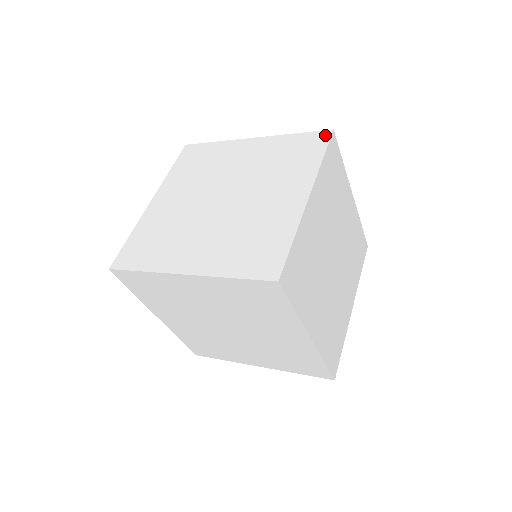
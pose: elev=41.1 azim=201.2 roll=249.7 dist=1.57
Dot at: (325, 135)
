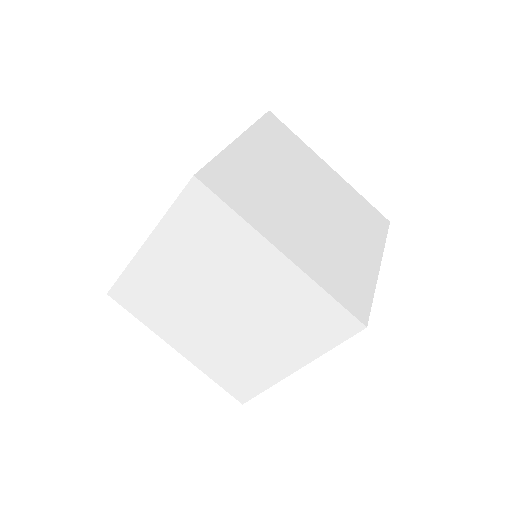
Dot at: occluded
